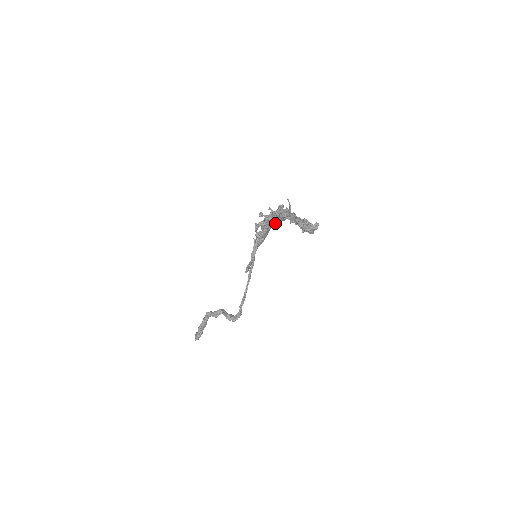
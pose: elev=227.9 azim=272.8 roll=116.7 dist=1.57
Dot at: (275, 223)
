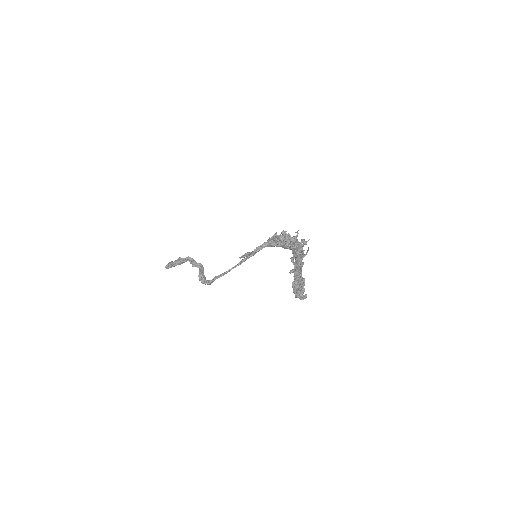
Dot at: (289, 249)
